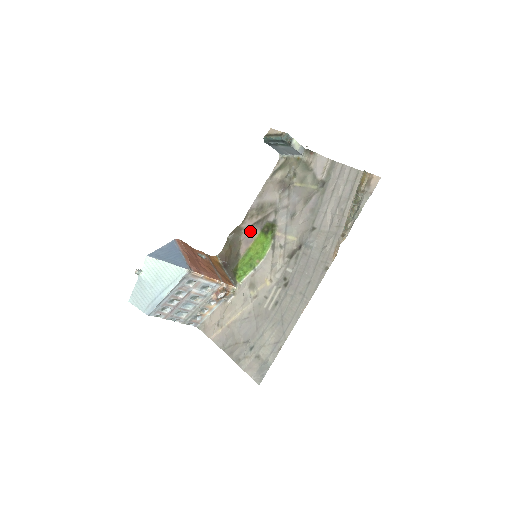
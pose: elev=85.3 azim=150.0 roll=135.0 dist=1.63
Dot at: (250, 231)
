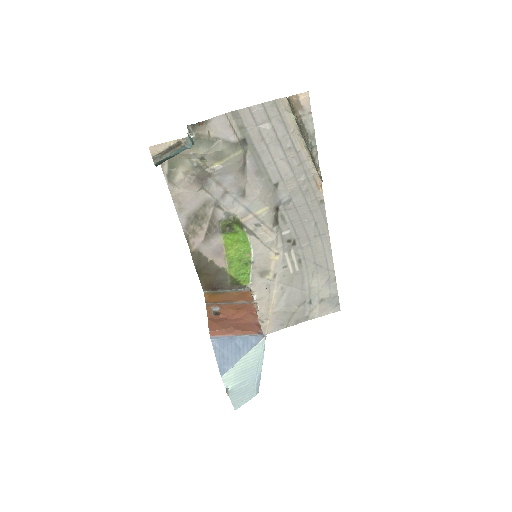
Dot at: (211, 244)
